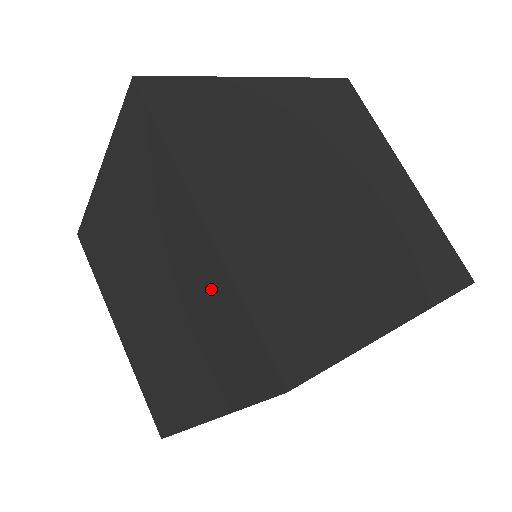
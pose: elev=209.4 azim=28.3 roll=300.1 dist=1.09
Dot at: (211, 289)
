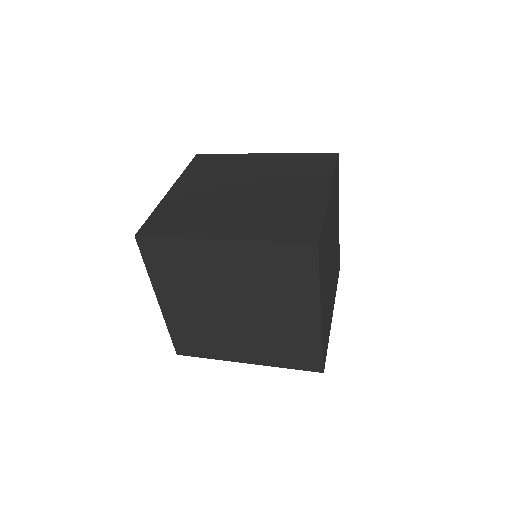
Dot at: occluded
